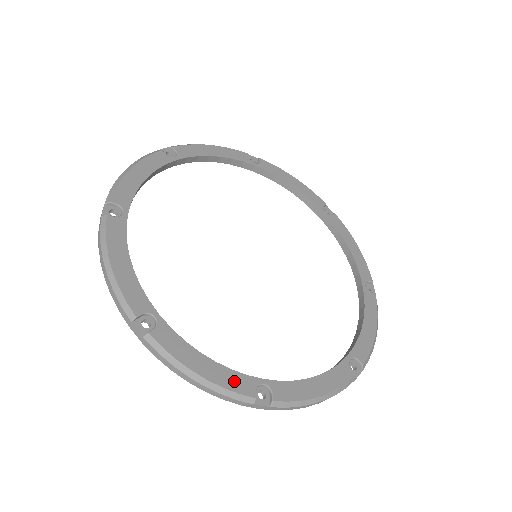
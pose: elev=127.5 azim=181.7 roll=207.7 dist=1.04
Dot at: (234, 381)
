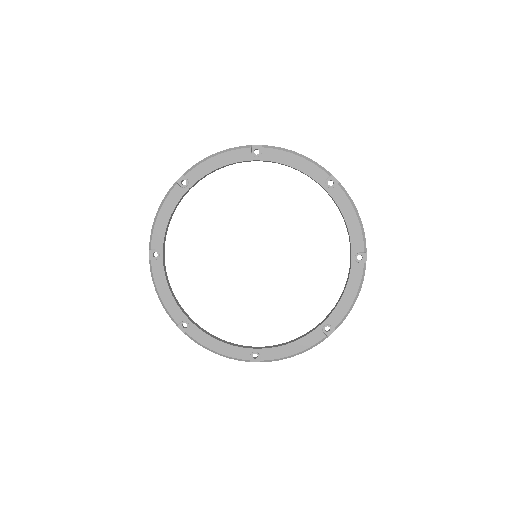
Dot at: (174, 310)
